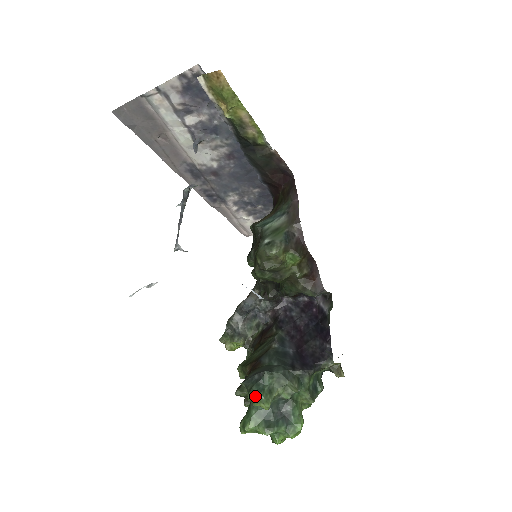
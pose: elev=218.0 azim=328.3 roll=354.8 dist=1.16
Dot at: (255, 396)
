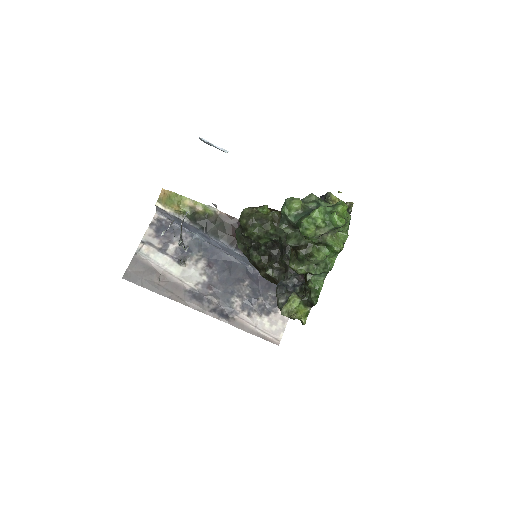
Dot at: (284, 203)
